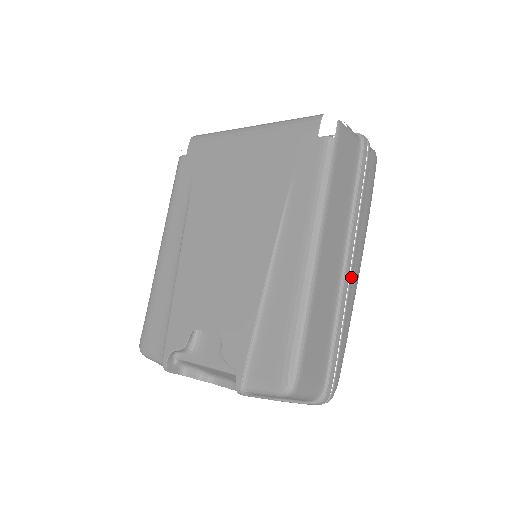
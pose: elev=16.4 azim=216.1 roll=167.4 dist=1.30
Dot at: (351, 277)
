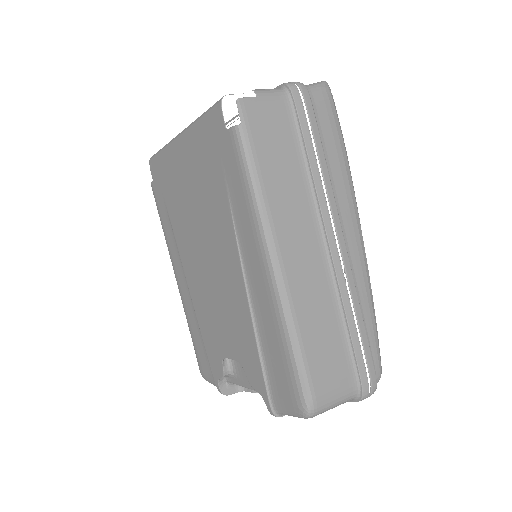
Dot at: (344, 256)
